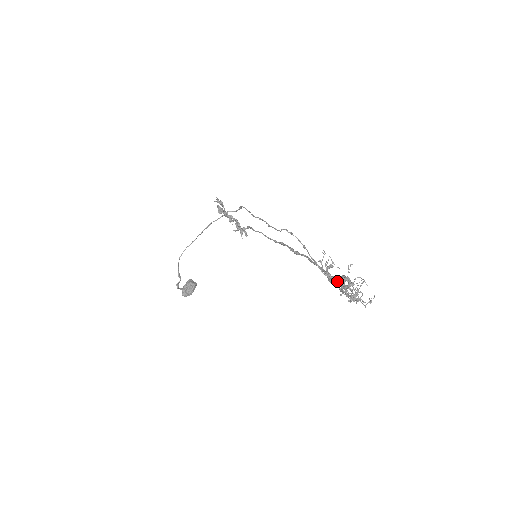
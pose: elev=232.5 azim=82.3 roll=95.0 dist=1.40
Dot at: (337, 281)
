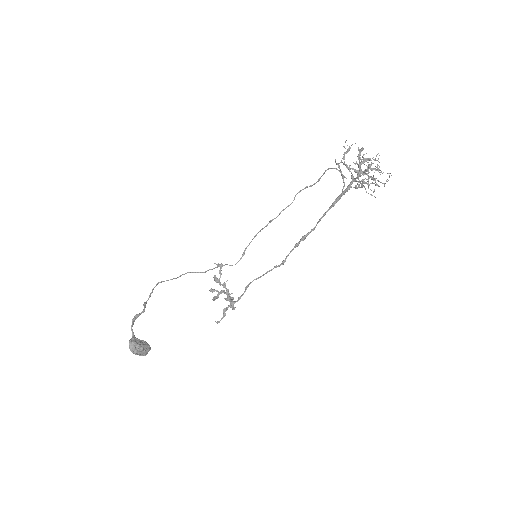
Dot at: (353, 181)
